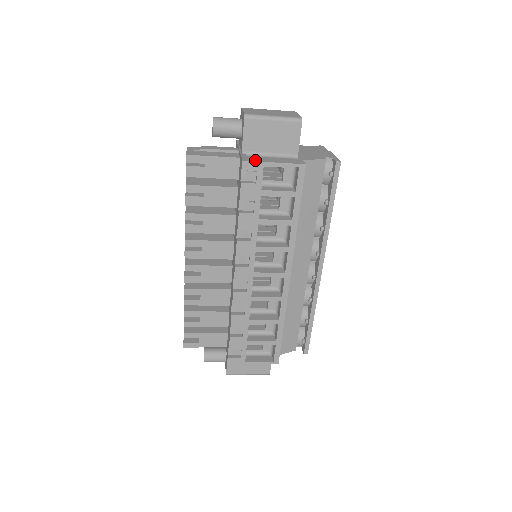
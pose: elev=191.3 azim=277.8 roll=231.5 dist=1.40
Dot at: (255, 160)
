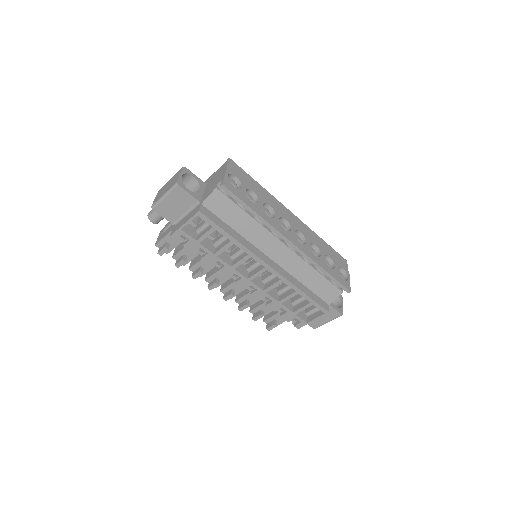
Dot at: (176, 230)
